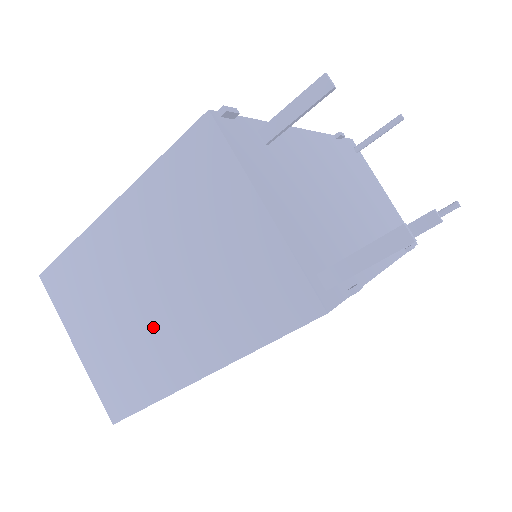
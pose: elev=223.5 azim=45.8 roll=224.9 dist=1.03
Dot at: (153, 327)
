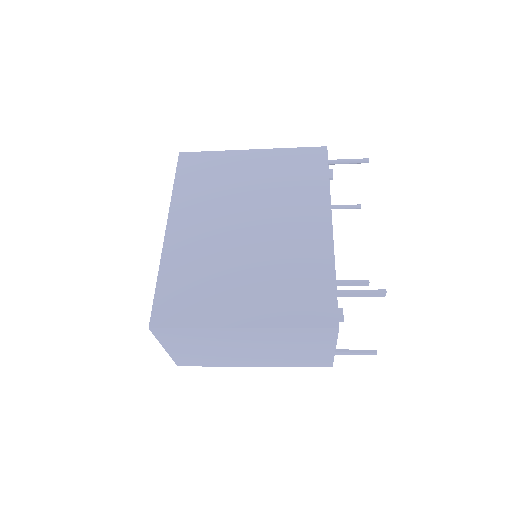
Dot at: (237, 355)
